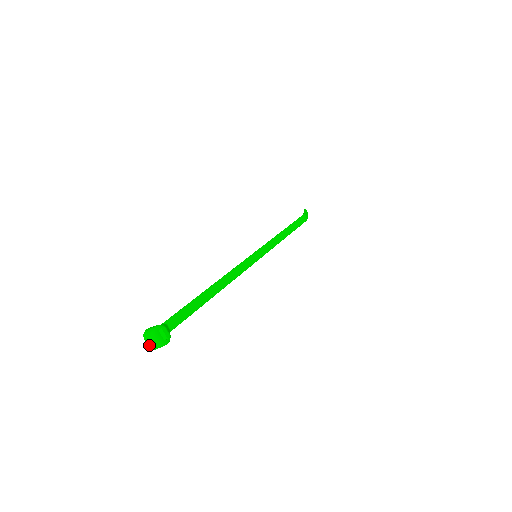
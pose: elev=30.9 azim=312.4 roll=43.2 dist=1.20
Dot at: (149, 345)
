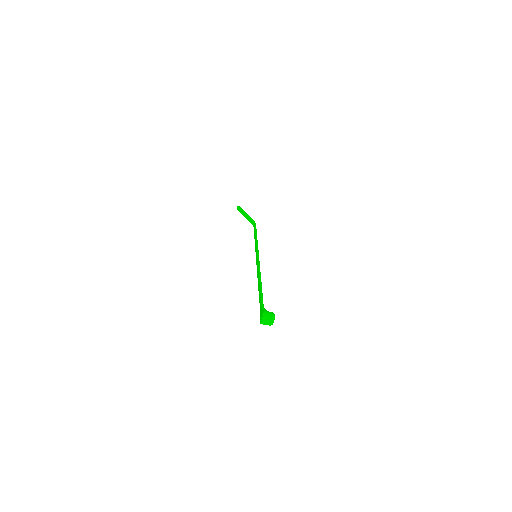
Dot at: (263, 322)
